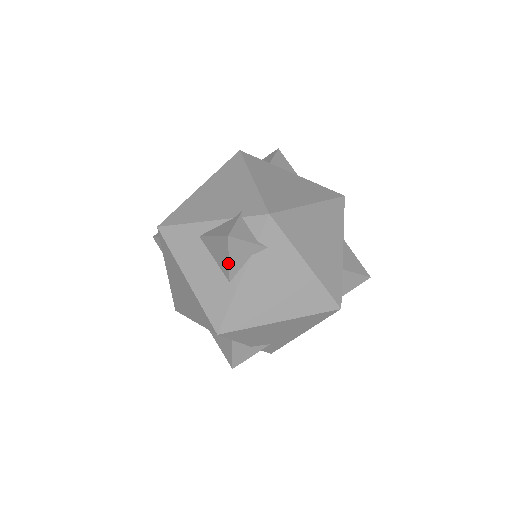
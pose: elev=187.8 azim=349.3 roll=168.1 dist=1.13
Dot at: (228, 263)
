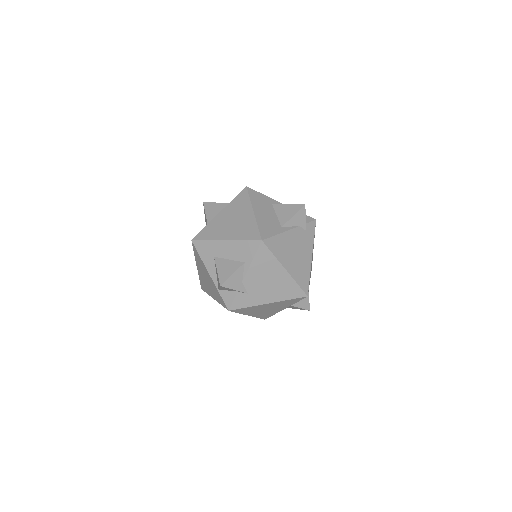
Dot at: (291, 217)
